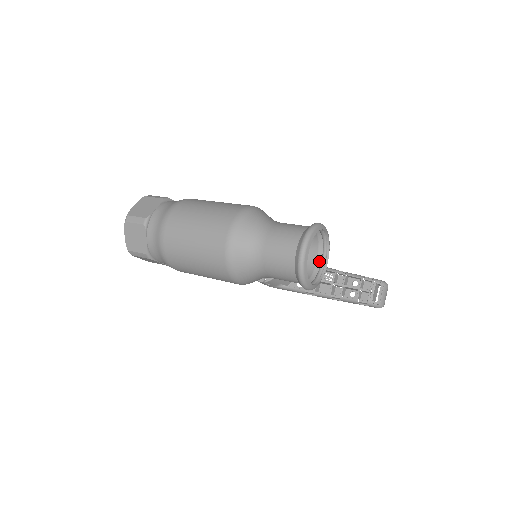
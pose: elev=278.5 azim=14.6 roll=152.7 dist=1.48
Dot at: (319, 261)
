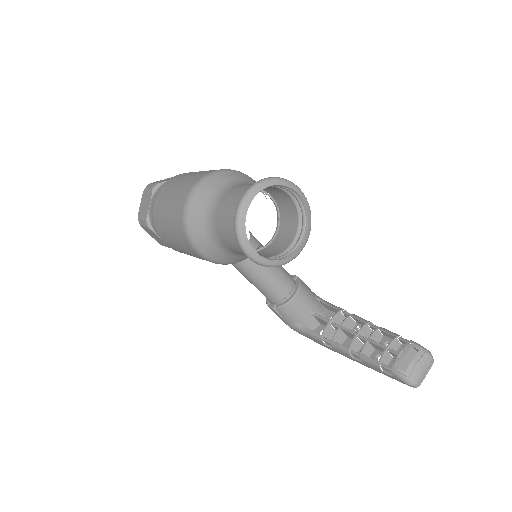
Dot at: (293, 245)
